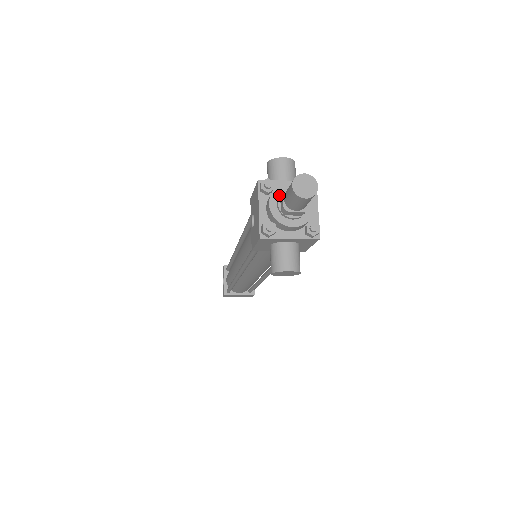
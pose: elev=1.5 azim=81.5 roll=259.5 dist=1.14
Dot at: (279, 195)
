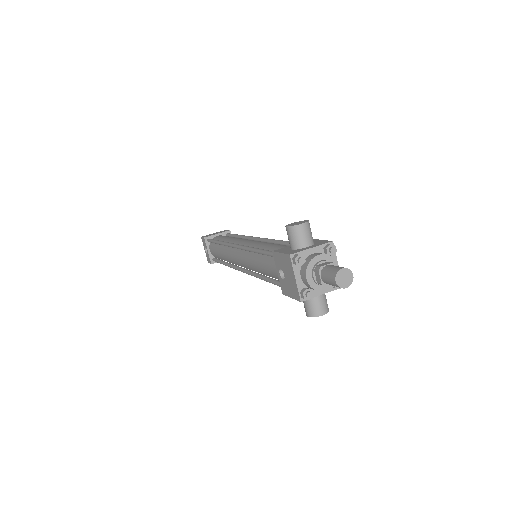
Dot at: (313, 270)
